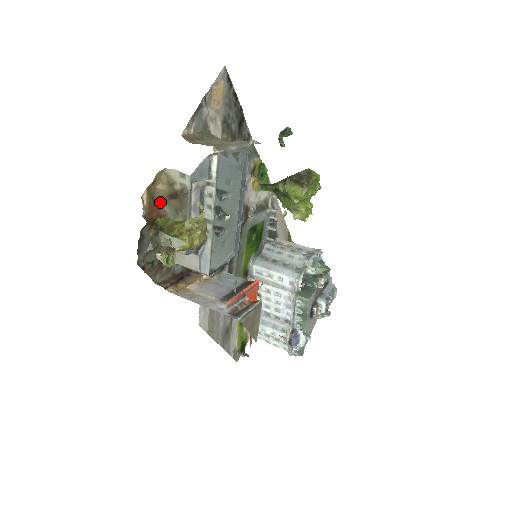
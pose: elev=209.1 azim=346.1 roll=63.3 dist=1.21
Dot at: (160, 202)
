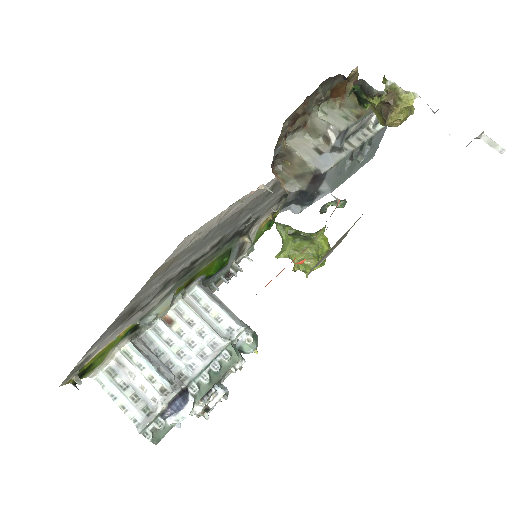
Dot at: (346, 90)
